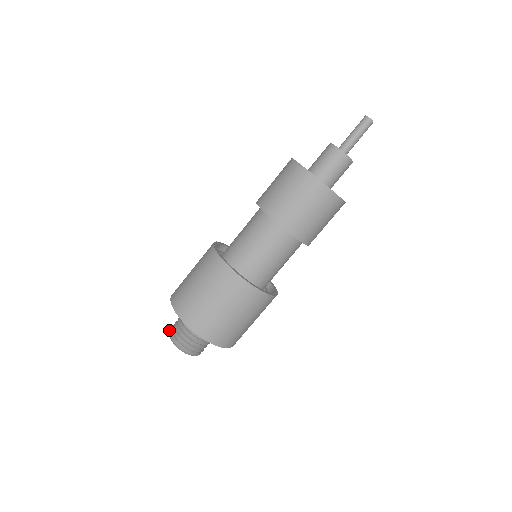
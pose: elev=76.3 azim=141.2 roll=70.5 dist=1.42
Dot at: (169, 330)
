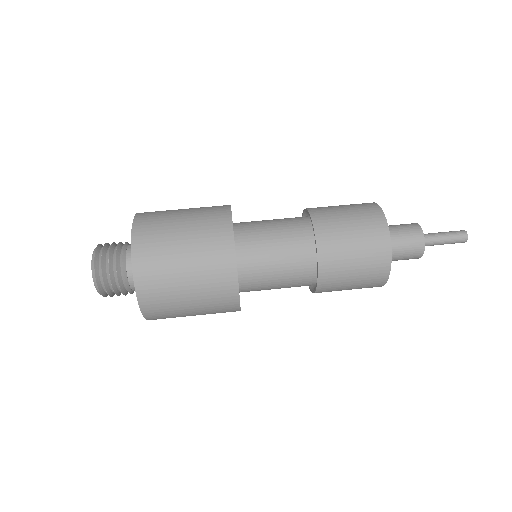
Dot at: (97, 246)
